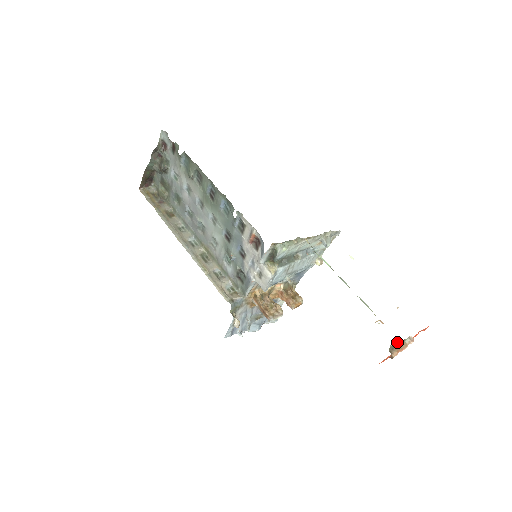
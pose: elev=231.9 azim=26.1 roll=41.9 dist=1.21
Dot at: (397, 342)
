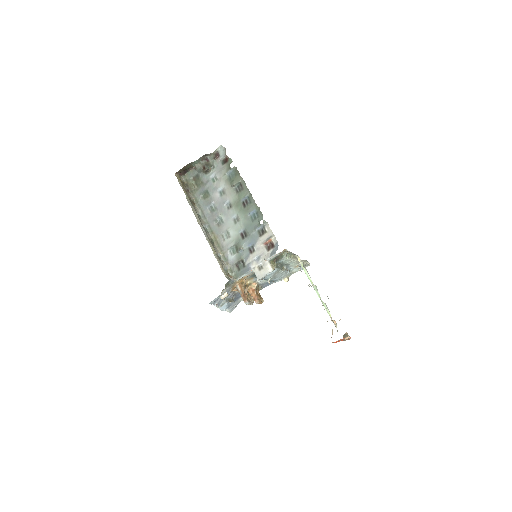
Dot at: (347, 333)
